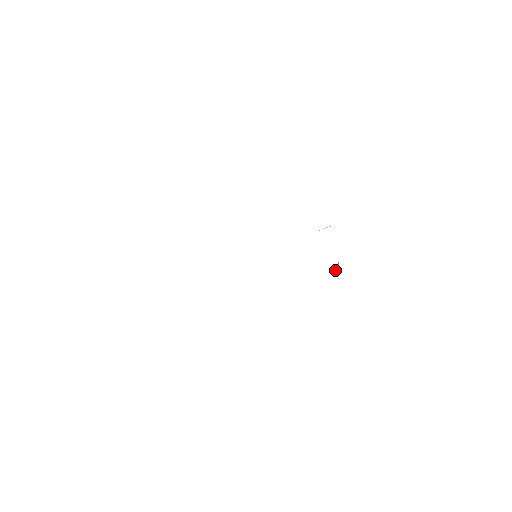
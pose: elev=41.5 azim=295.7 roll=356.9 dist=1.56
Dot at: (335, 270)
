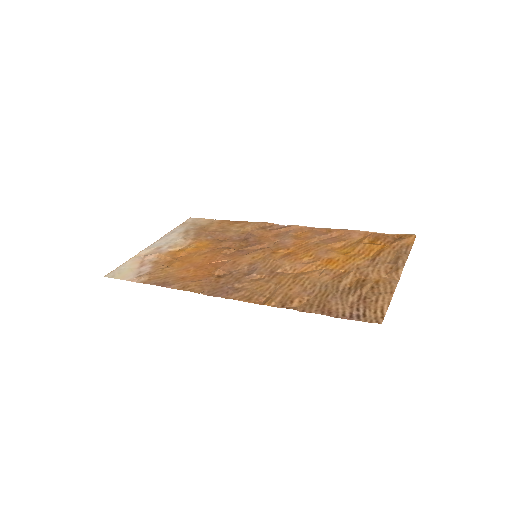
Dot at: (344, 232)
